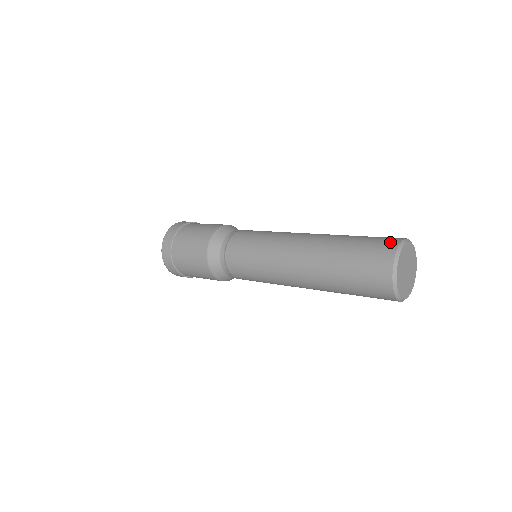
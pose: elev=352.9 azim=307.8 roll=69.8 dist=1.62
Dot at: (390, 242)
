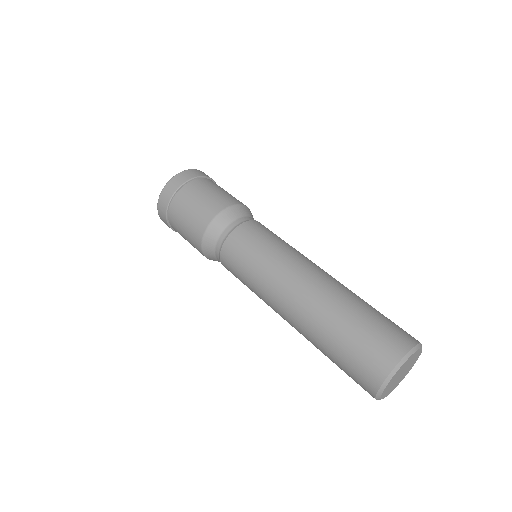
Dot at: (383, 361)
